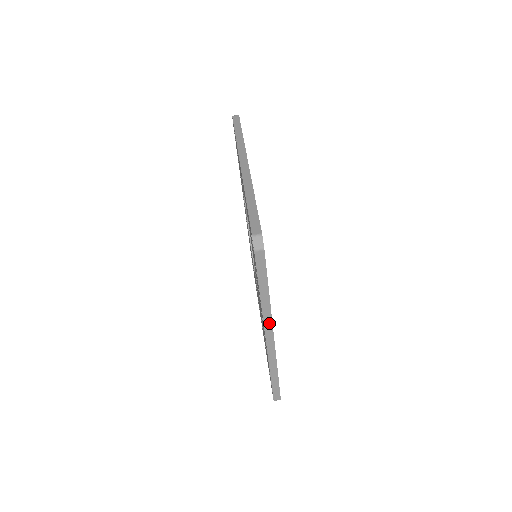
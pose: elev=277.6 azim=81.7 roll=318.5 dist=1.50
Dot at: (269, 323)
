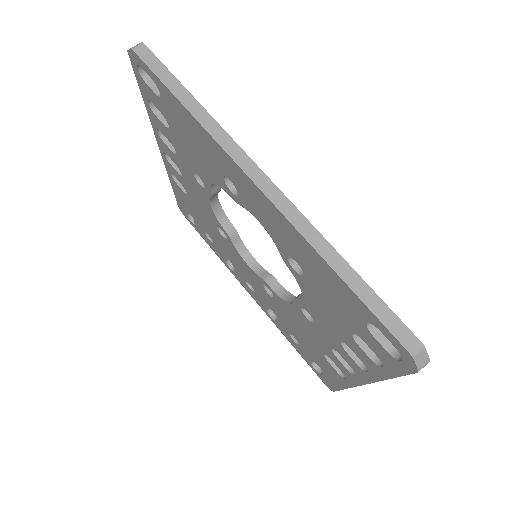
Dot at: occluded
